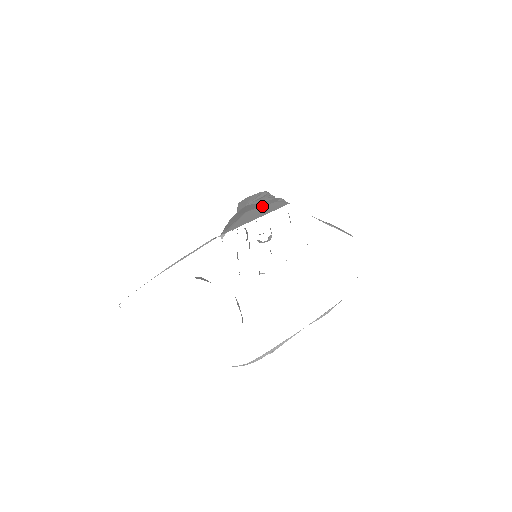
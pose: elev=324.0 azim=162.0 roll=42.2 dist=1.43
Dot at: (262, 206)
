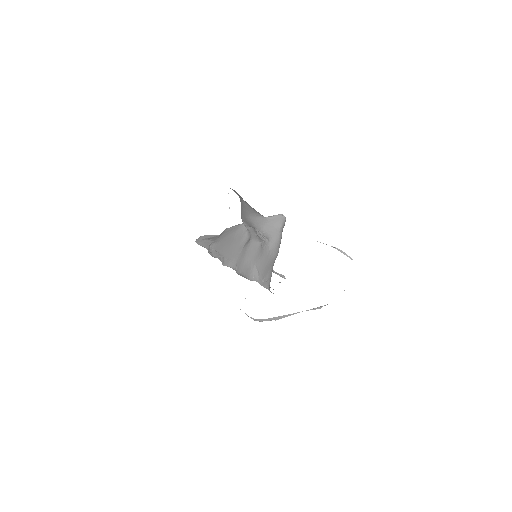
Dot at: occluded
